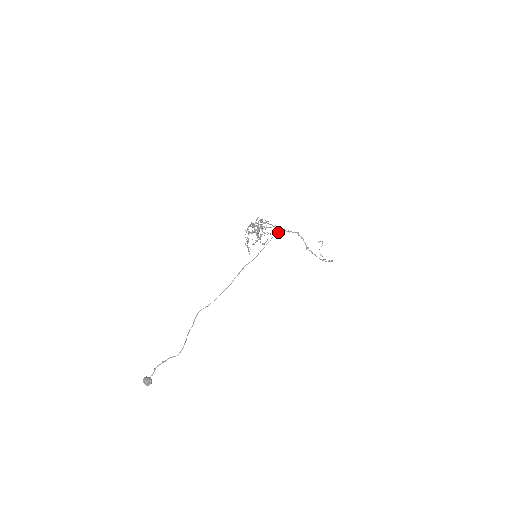
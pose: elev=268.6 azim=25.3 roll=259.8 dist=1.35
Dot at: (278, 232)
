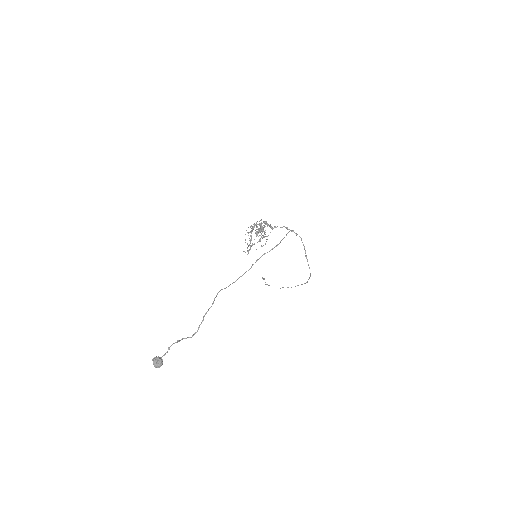
Dot at: occluded
